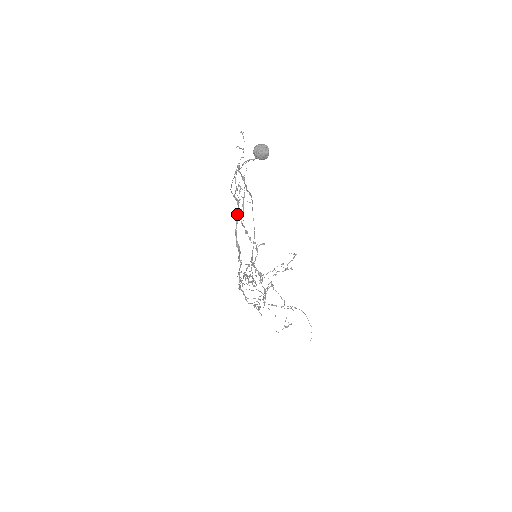
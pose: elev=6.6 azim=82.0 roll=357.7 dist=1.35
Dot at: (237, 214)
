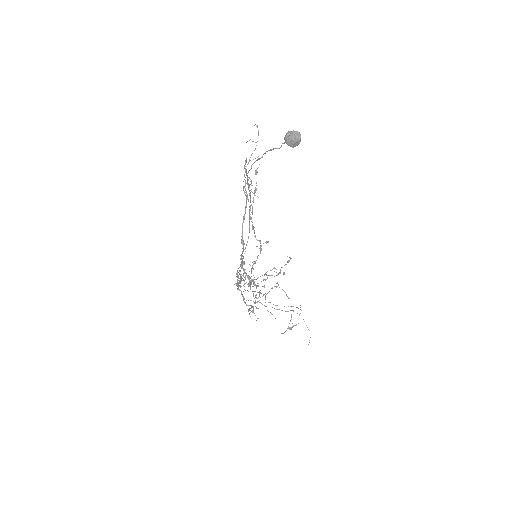
Dot at: (245, 209)
